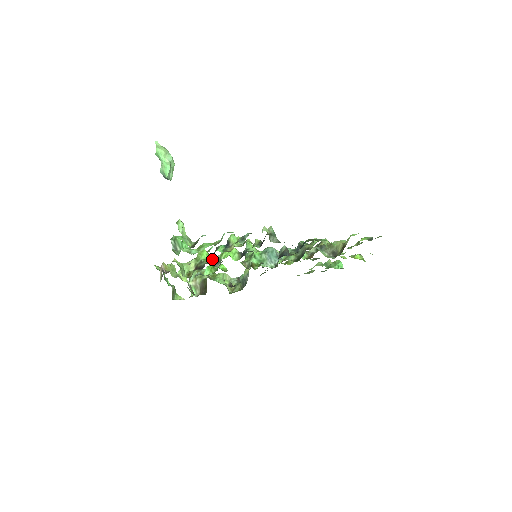
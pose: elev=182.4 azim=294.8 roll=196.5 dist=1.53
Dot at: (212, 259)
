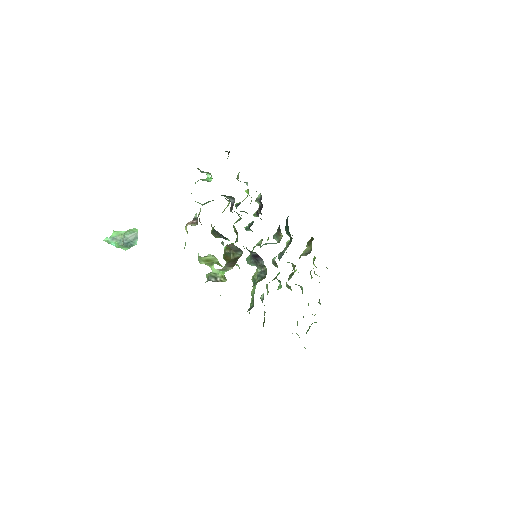
Dot at: occluded
